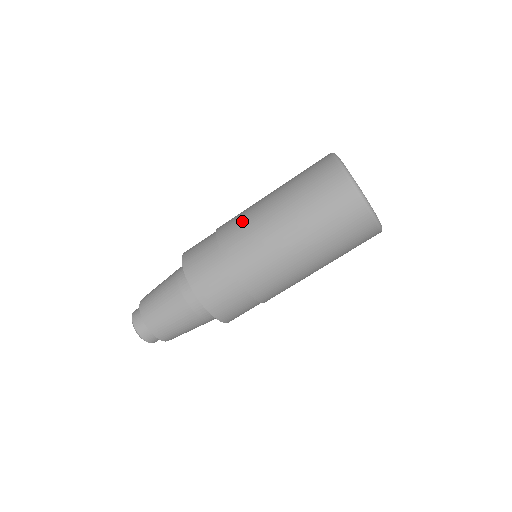
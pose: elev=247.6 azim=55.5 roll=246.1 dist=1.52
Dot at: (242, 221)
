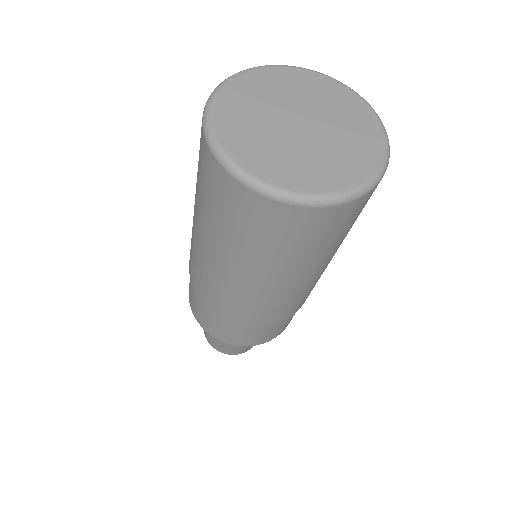
Dot at: occluded
